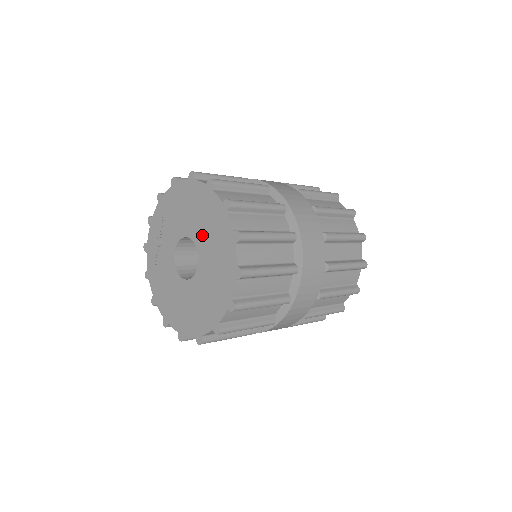
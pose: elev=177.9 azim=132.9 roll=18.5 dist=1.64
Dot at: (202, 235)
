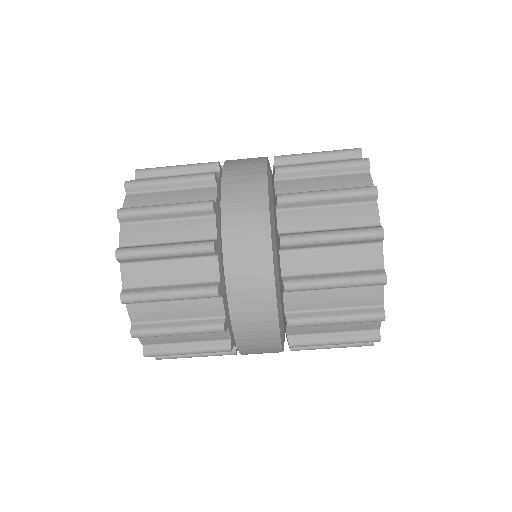
Dot at: occluded
